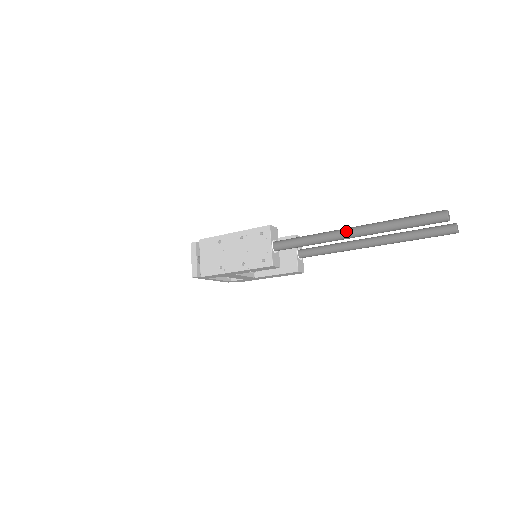
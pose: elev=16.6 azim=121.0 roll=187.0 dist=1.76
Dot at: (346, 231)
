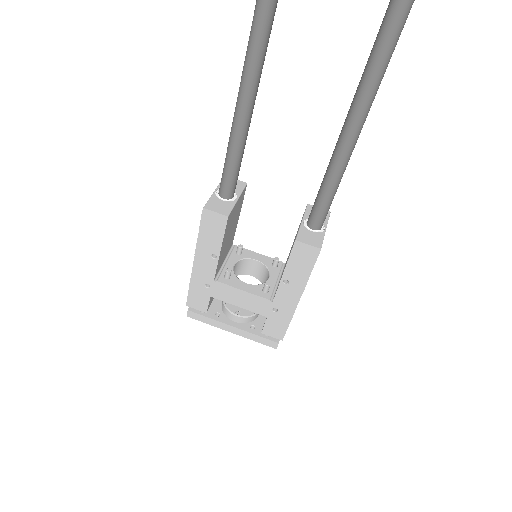
Dot at: (243, 70)
